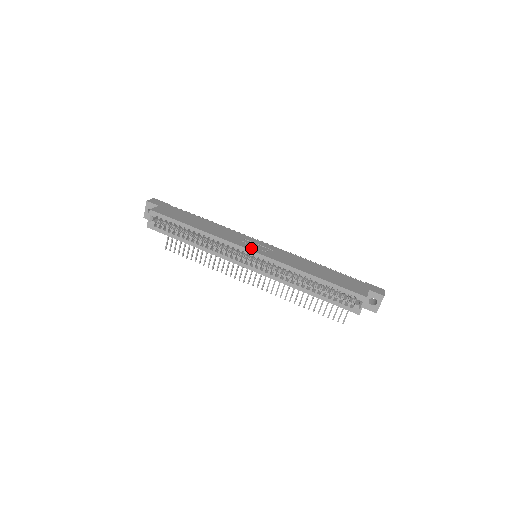
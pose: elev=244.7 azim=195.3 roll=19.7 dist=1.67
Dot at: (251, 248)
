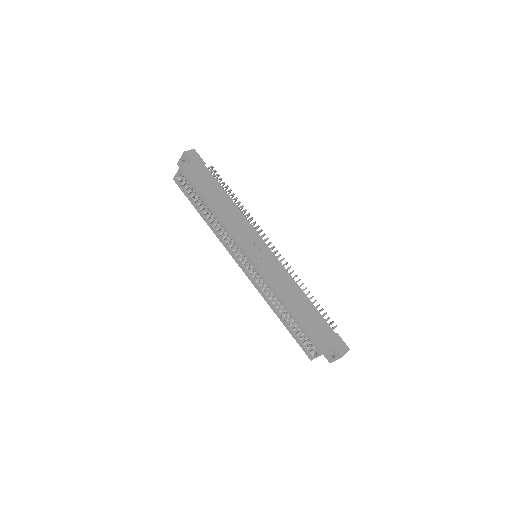
Dot at: (250, 253)
